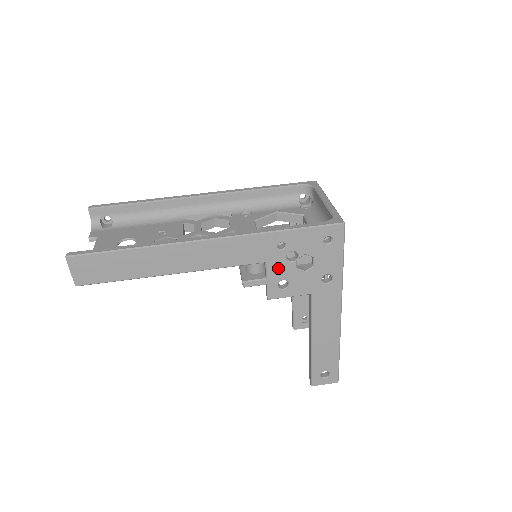
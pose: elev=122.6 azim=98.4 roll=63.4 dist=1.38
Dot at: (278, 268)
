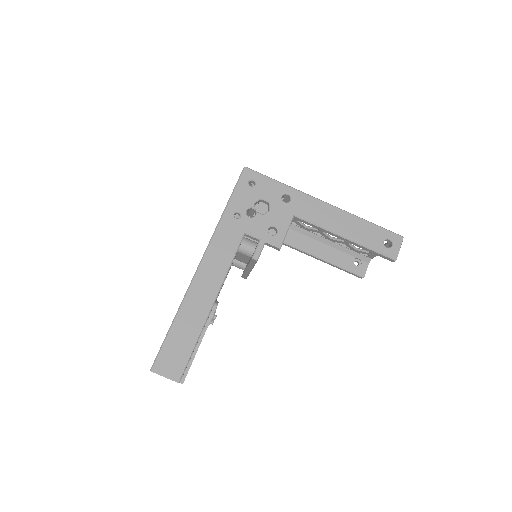
Dot at: (255, 227)
